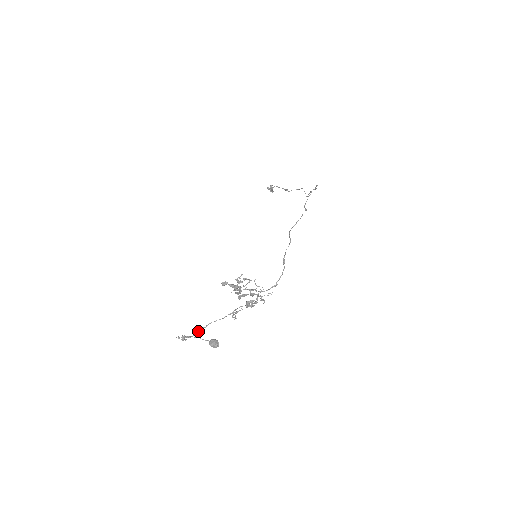
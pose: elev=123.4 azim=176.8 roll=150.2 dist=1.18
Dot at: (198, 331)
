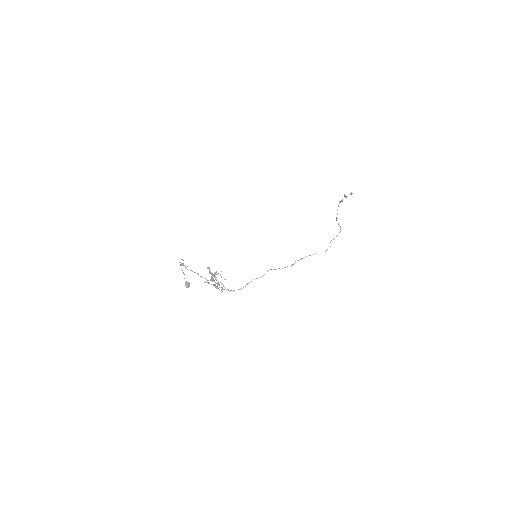
Dot at: occluded
